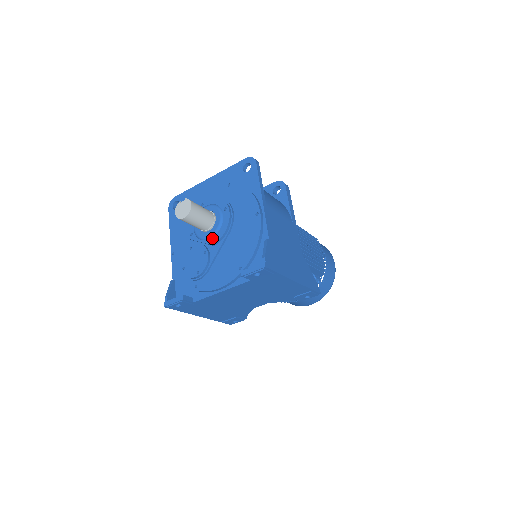
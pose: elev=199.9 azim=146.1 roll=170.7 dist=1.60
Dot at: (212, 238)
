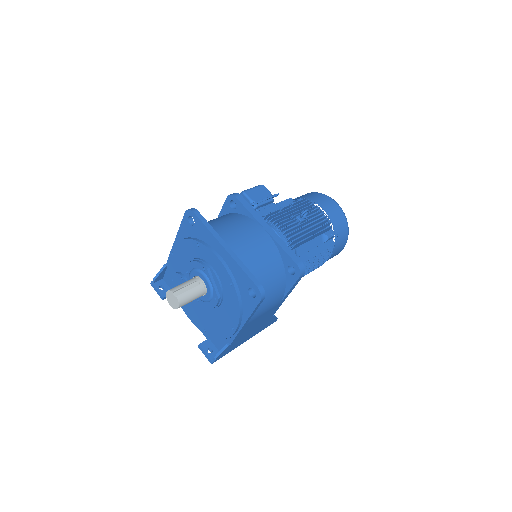
Dot at: (197, 298)
